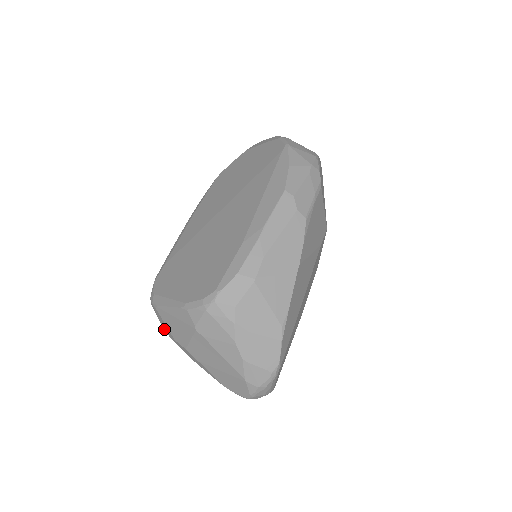
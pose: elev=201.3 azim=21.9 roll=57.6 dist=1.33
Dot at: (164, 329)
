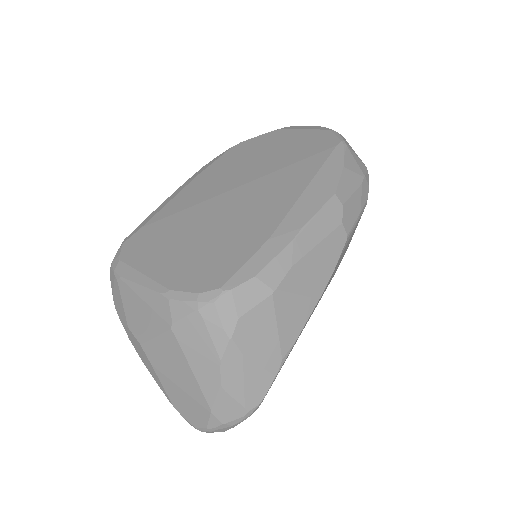
Dot at: (115, 307)
